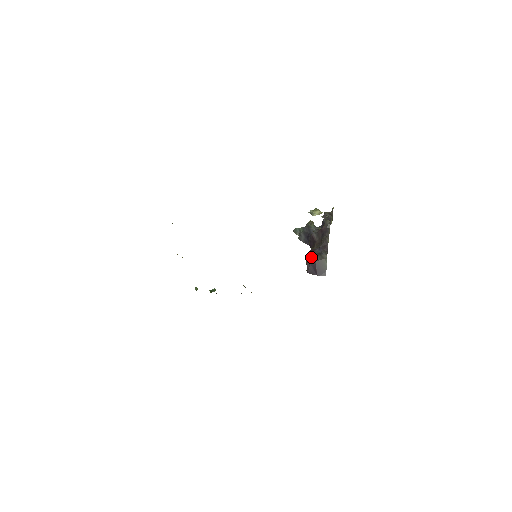
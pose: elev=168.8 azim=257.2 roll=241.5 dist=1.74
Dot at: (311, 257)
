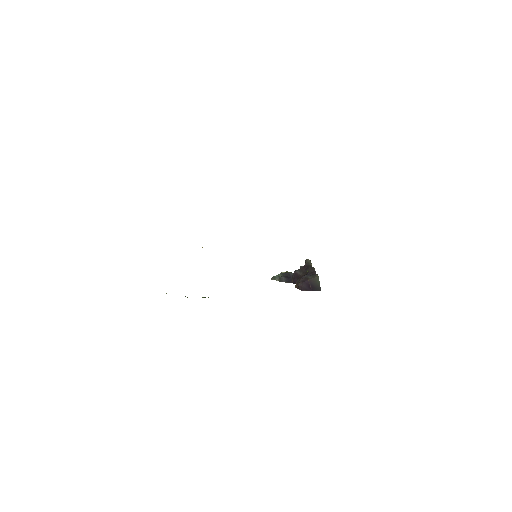
Dot at: occluded
